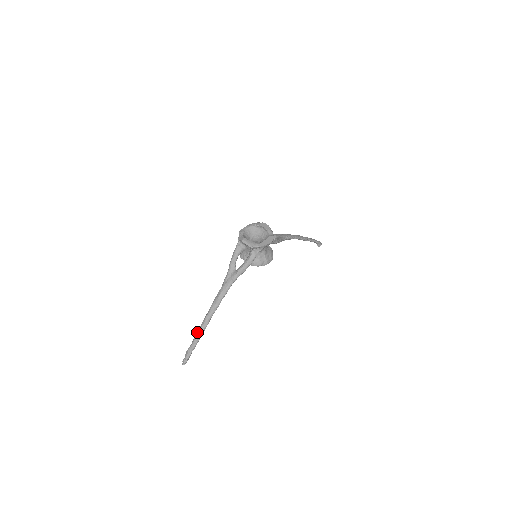
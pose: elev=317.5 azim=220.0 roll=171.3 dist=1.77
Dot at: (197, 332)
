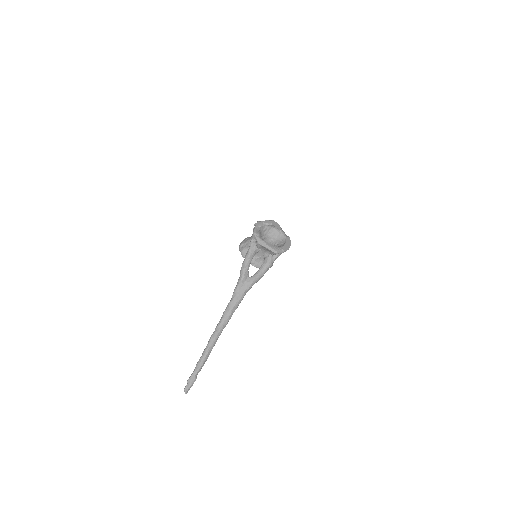
Dot at: (204, 353)
